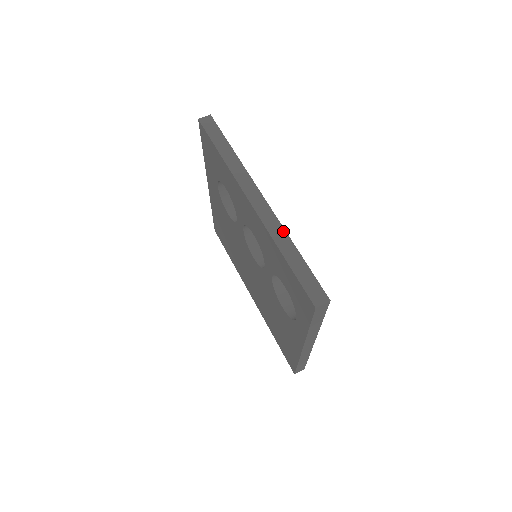
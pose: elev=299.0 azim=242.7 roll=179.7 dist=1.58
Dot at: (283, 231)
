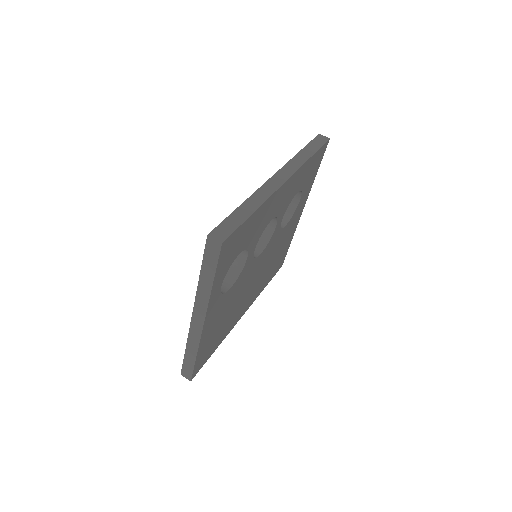
Dot at: (265, 199)
